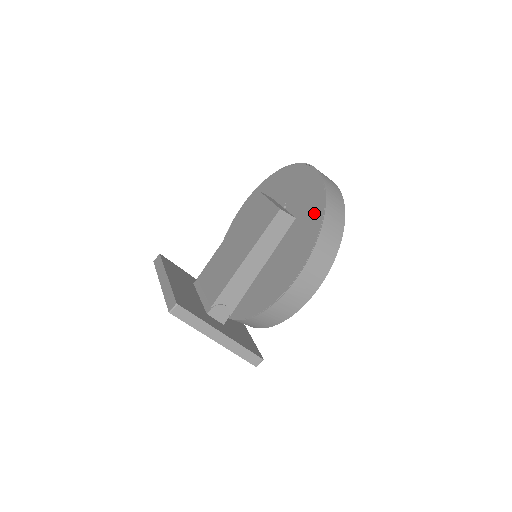
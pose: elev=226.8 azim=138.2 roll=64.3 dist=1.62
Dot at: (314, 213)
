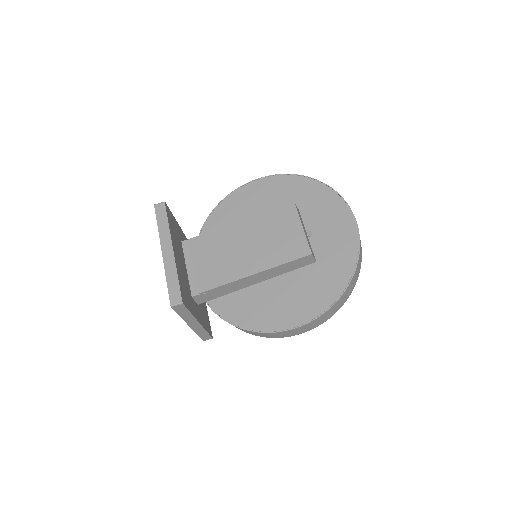
Dot at: (337, 277)
